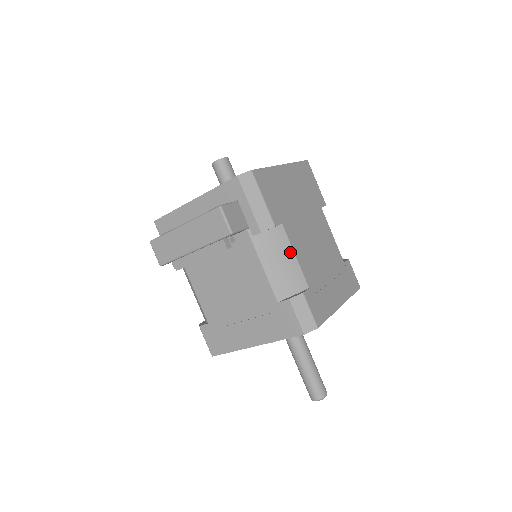
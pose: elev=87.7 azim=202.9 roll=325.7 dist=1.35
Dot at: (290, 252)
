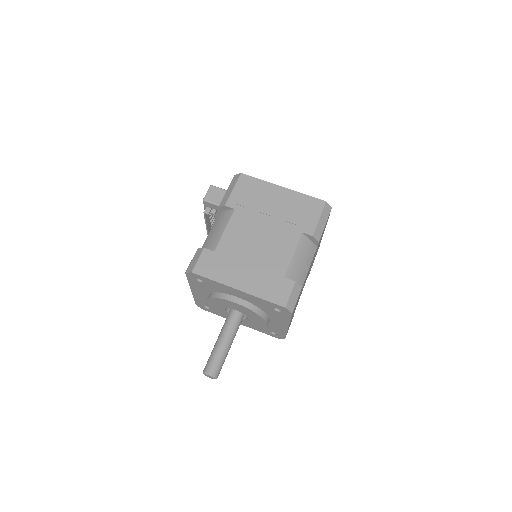
Dot at: (224, 226)
